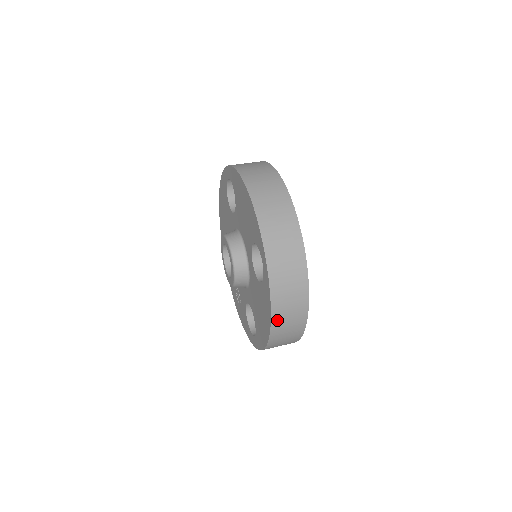
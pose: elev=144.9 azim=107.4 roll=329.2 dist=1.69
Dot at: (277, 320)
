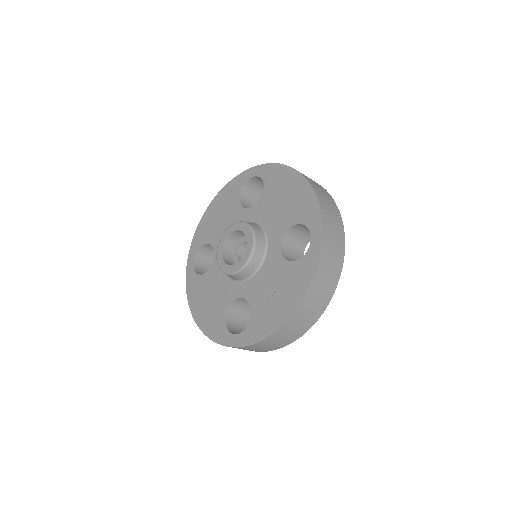
Dot at: occluded
